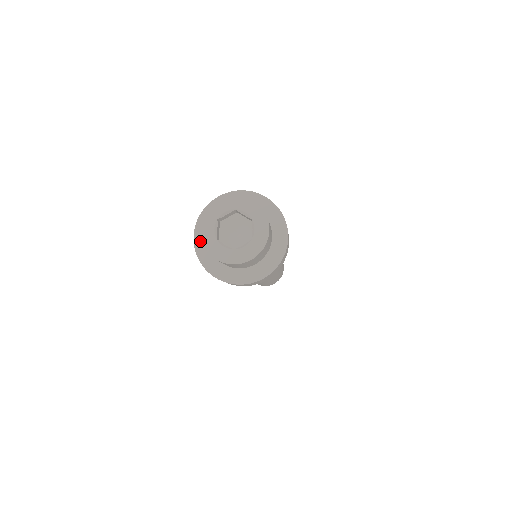
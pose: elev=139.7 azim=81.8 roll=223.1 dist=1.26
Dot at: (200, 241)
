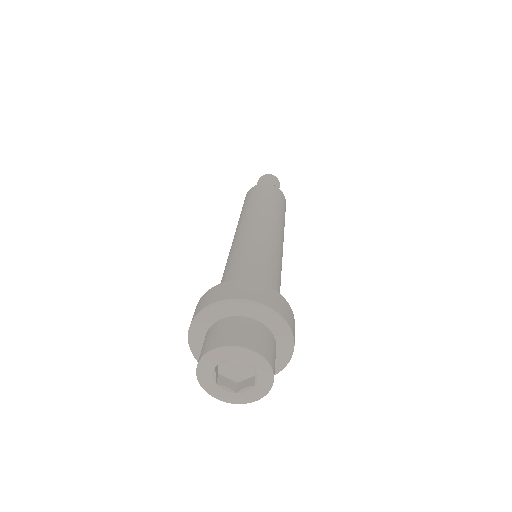
Dot at: (196, 347)
